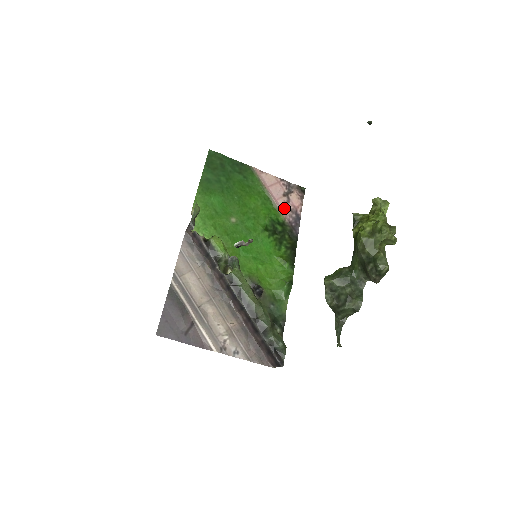
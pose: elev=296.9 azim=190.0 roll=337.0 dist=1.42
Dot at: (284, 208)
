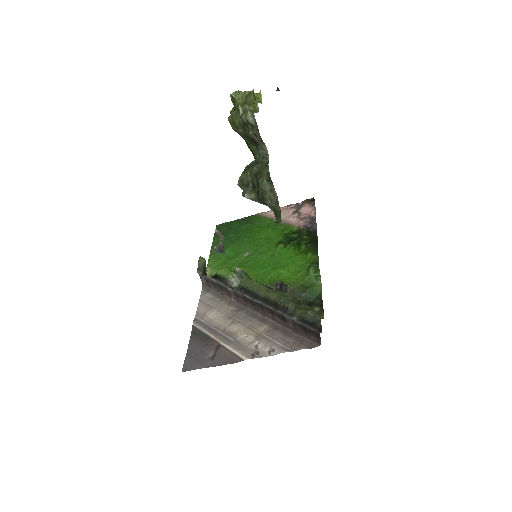
Dot at: (296, 221)
